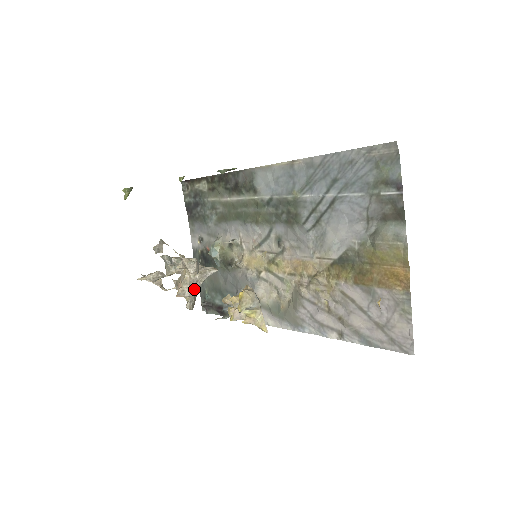
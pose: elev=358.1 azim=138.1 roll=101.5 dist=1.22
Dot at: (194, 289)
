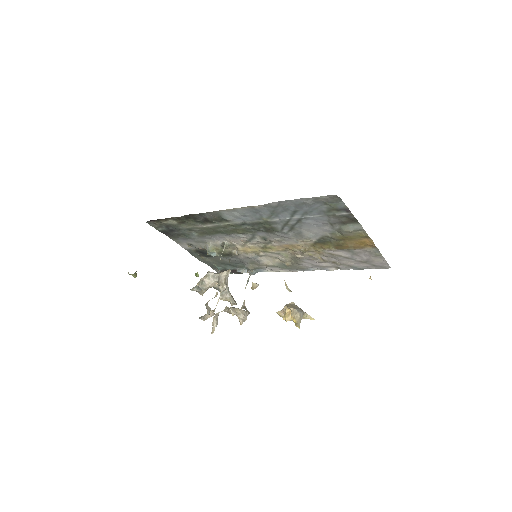
Dot at: (245, 312)
